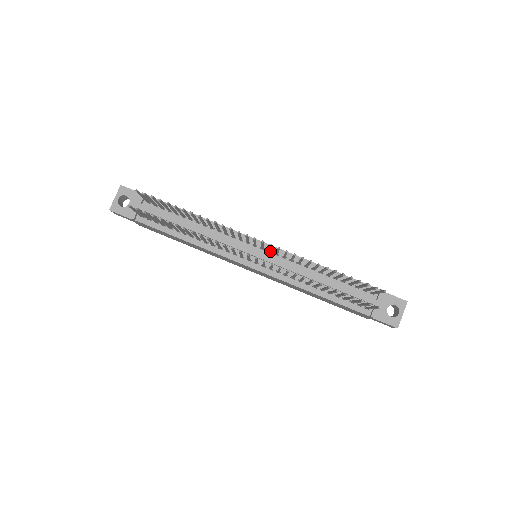
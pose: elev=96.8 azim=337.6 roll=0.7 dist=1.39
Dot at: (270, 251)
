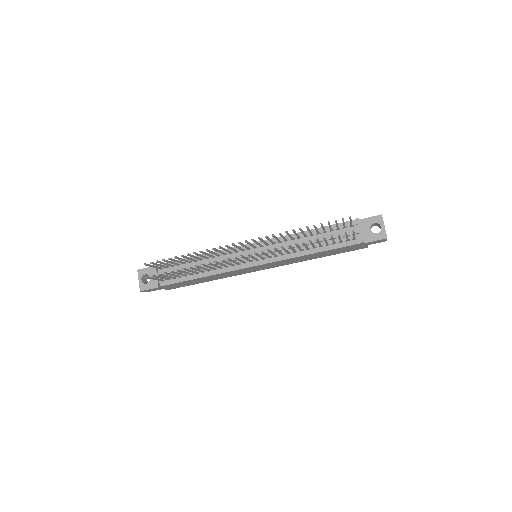
Dot at: (260, 245)
